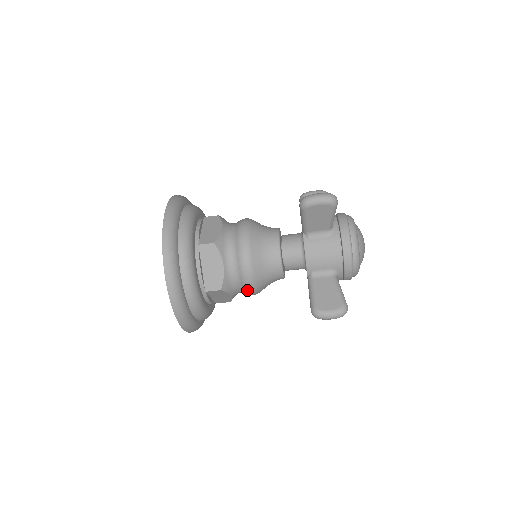
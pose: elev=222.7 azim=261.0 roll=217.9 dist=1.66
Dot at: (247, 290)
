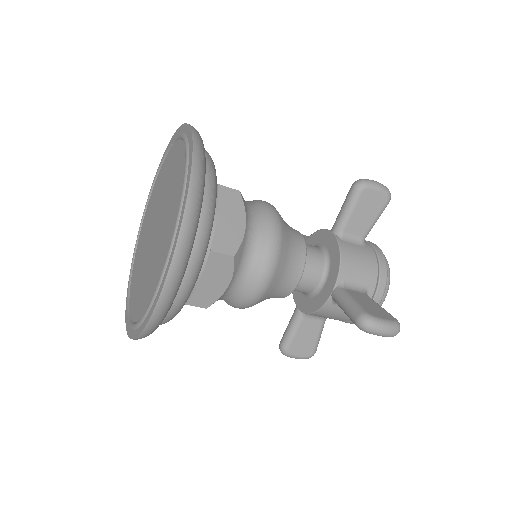
Dot at: (258, 280)
